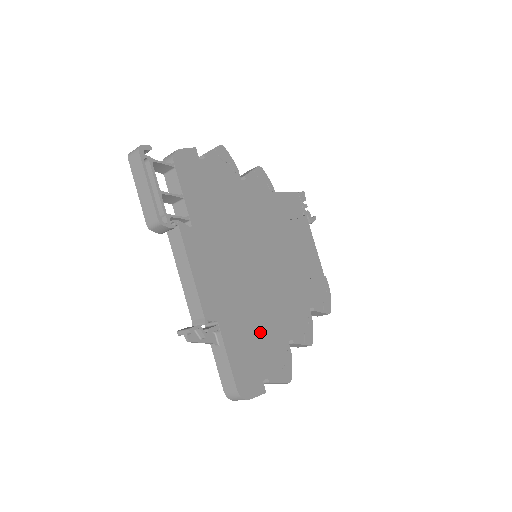
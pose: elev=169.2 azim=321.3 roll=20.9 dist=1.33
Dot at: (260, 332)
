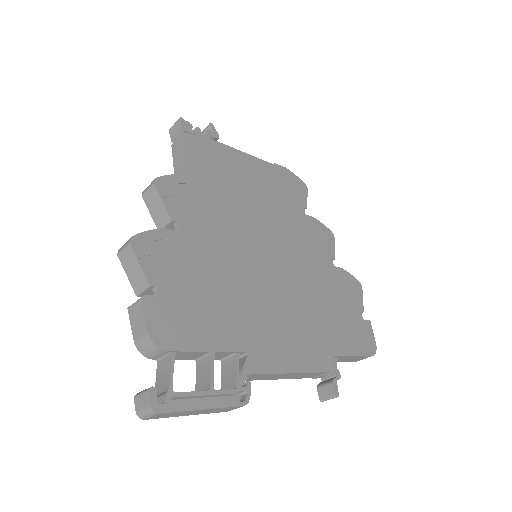
Dot at: (330, 301)
